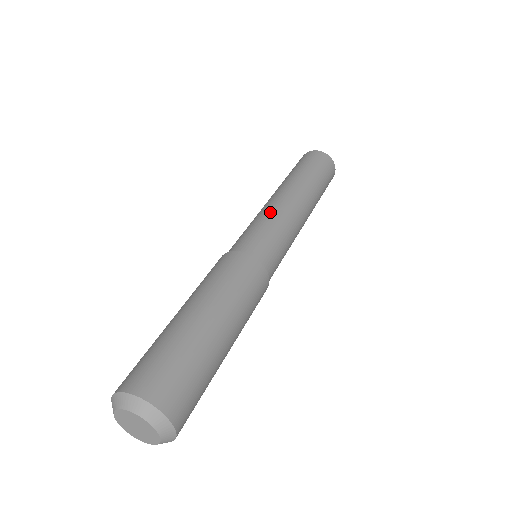
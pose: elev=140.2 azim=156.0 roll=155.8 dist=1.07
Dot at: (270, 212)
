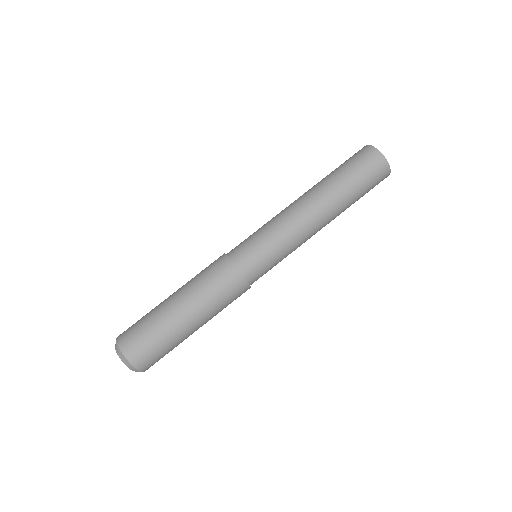
Dot at: (276, 221)
